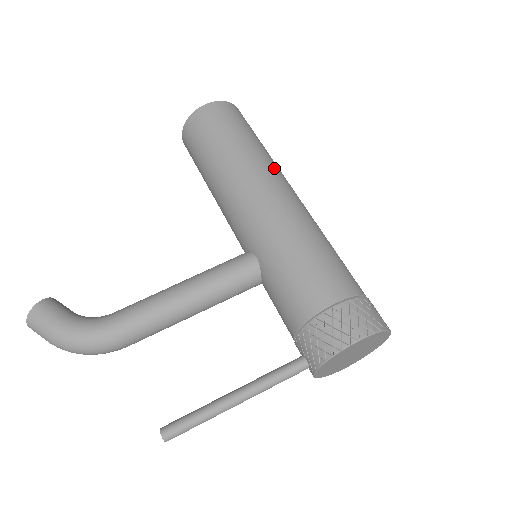
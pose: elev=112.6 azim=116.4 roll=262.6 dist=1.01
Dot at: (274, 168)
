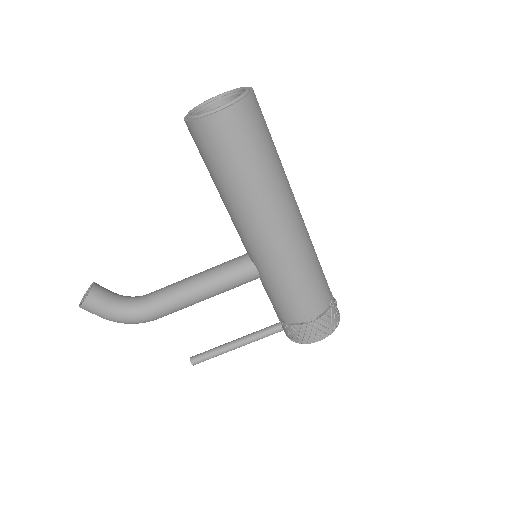
Dot at: (284, 197)
